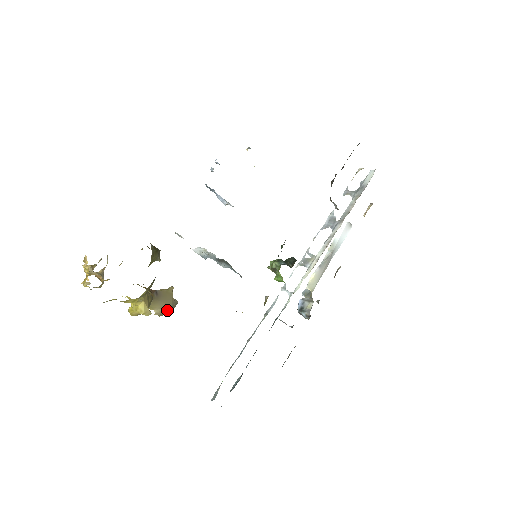
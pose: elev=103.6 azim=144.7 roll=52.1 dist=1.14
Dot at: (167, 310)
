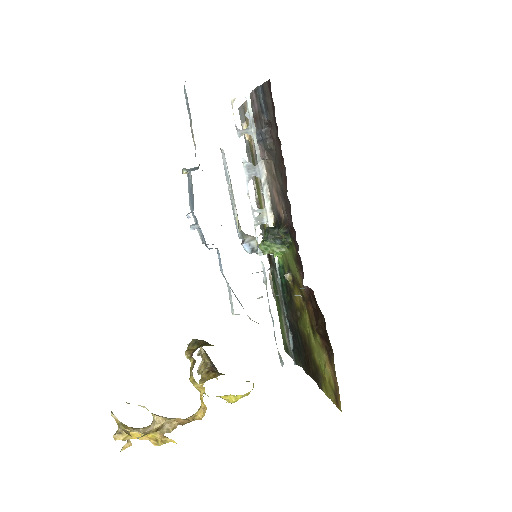
Dot at: occluded
